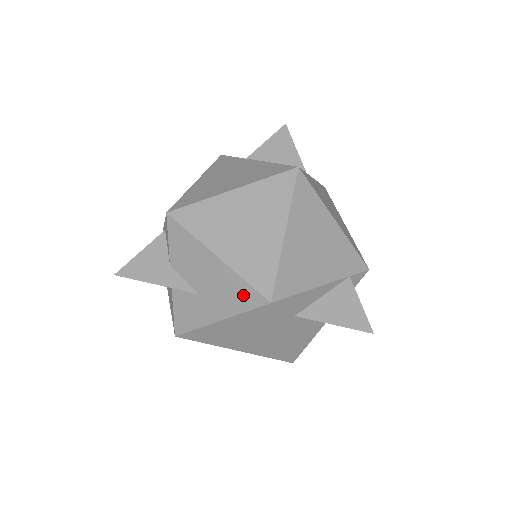
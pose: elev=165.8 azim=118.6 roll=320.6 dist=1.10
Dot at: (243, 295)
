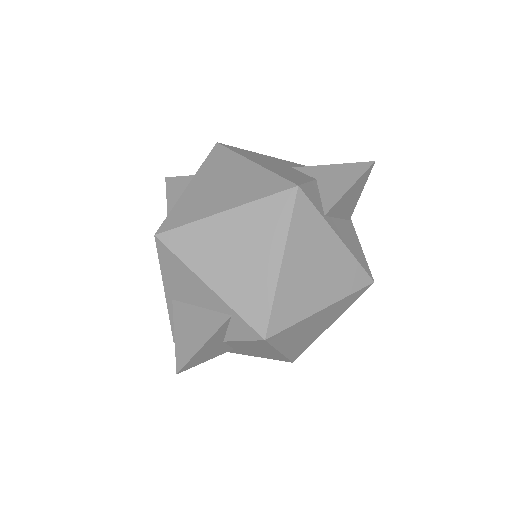
Dot at: (276, 358)
